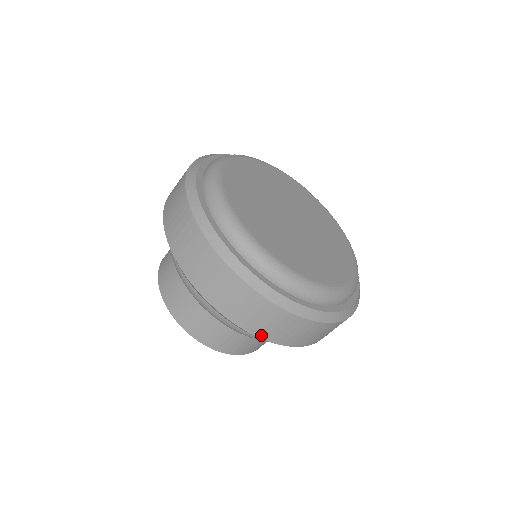
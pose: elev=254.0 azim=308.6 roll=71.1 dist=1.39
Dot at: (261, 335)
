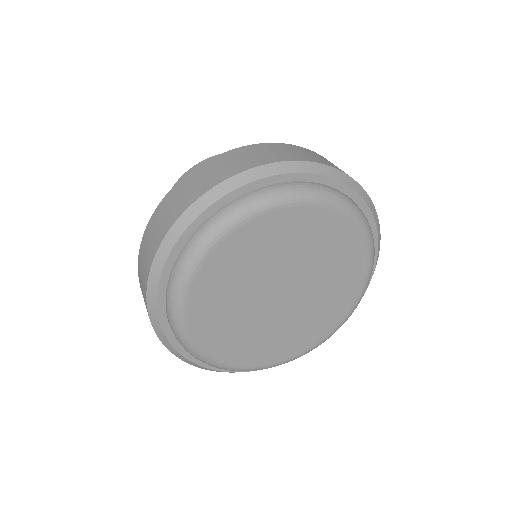
Dot at: occluded
